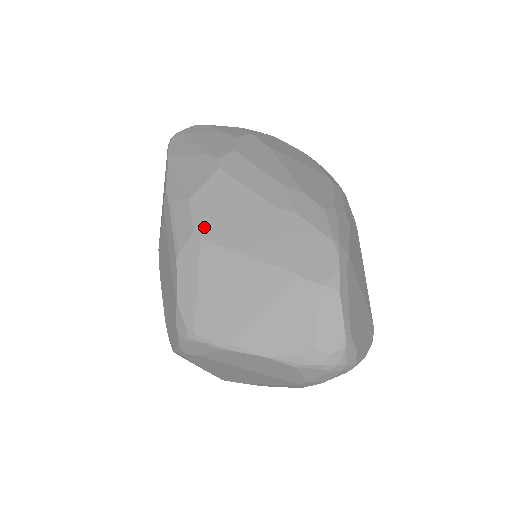
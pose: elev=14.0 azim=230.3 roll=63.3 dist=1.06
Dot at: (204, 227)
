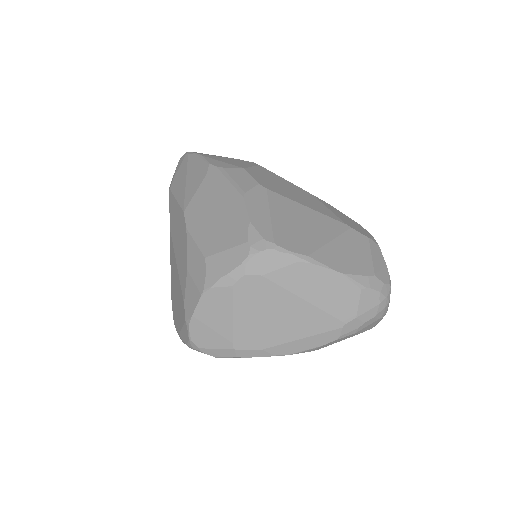
Dot at: (266, 184)
